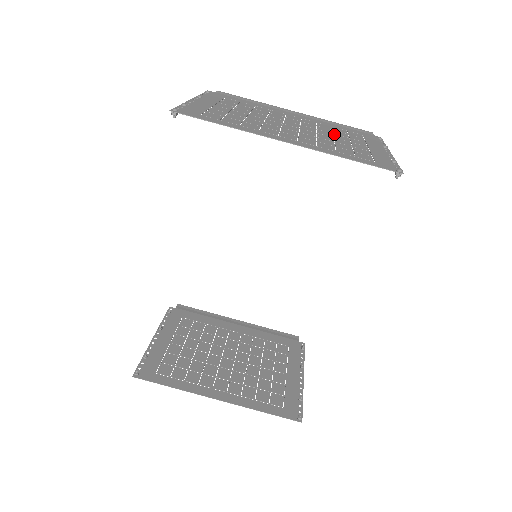
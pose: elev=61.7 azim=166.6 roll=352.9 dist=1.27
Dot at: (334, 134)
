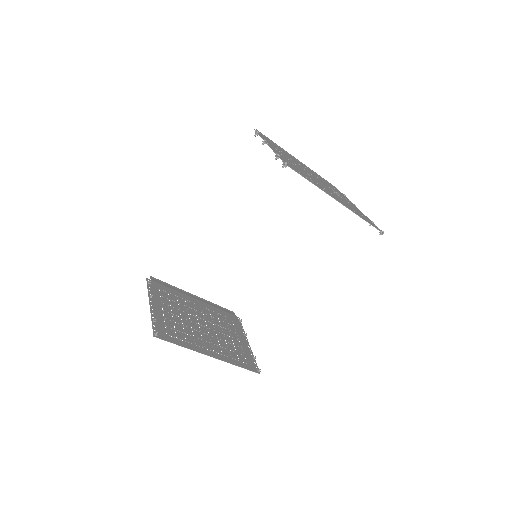
Dot at: (334, 191)
